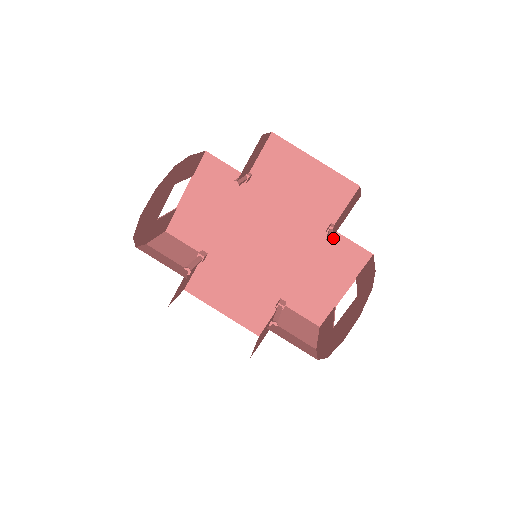
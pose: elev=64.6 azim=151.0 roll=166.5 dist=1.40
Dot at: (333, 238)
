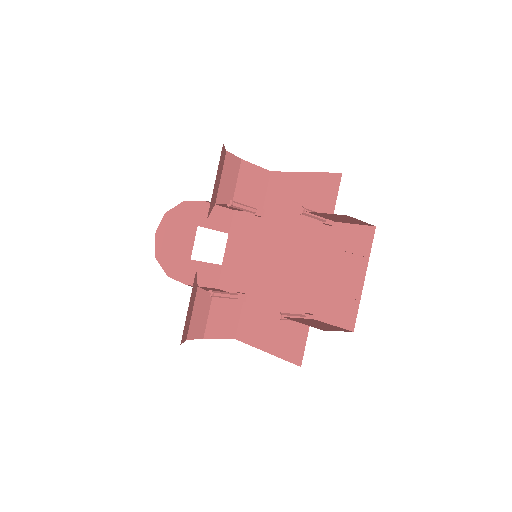
Dot at: occluded
